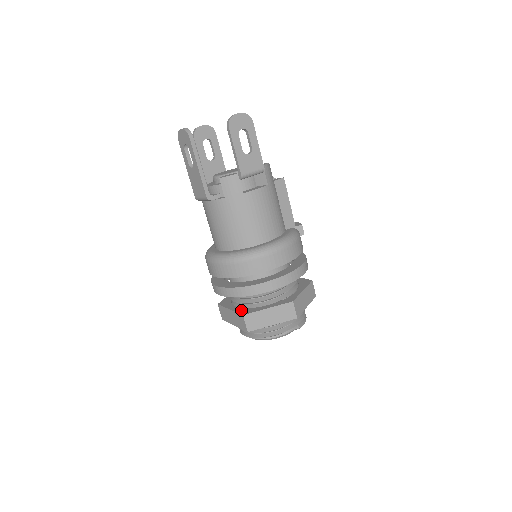
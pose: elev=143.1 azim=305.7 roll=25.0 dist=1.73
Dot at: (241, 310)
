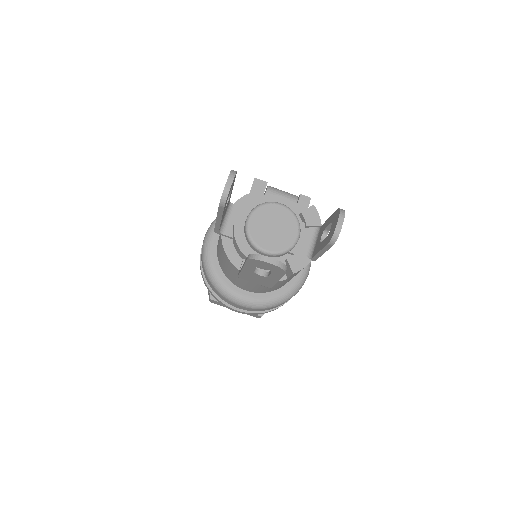
Dot at: occluded
